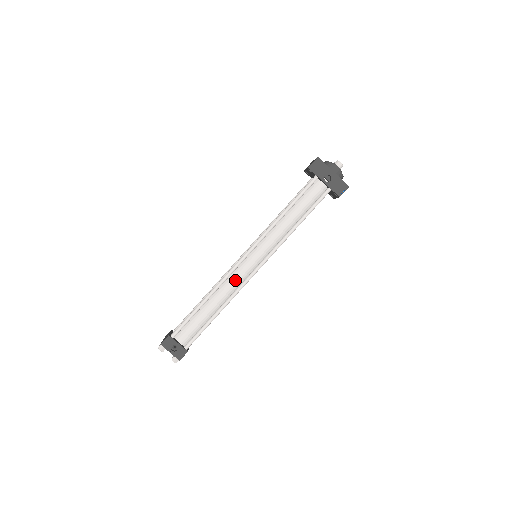
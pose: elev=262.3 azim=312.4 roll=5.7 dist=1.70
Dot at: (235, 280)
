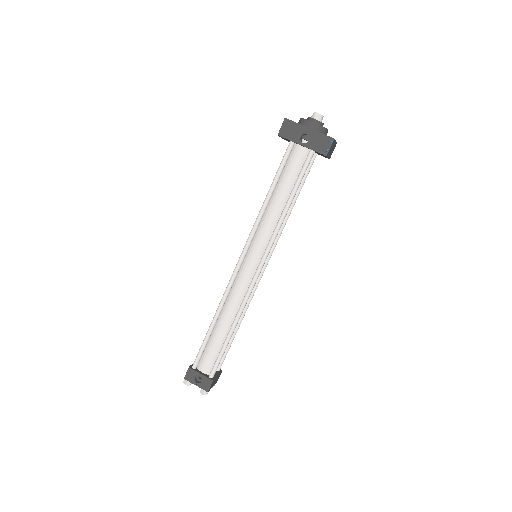
Dot at: (238, 290)
